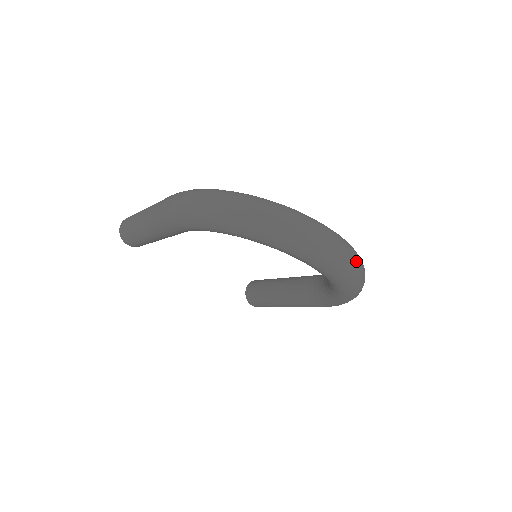
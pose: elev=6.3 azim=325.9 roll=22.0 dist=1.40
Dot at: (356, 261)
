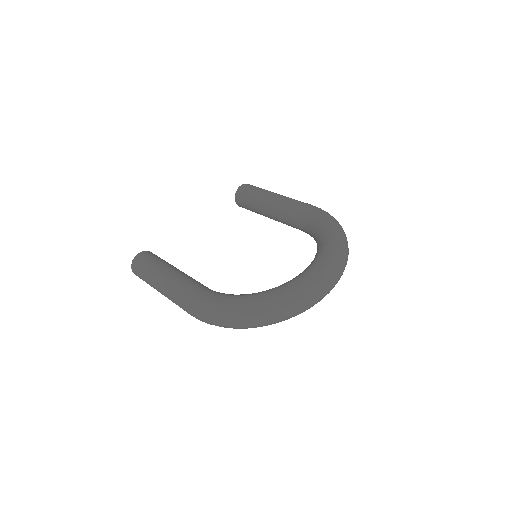
Dot at: (343, 268)
